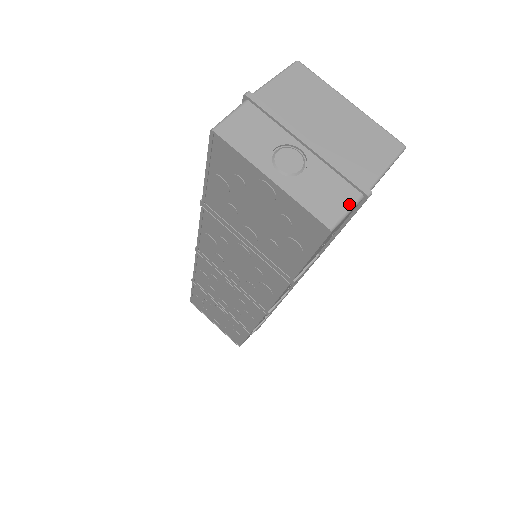
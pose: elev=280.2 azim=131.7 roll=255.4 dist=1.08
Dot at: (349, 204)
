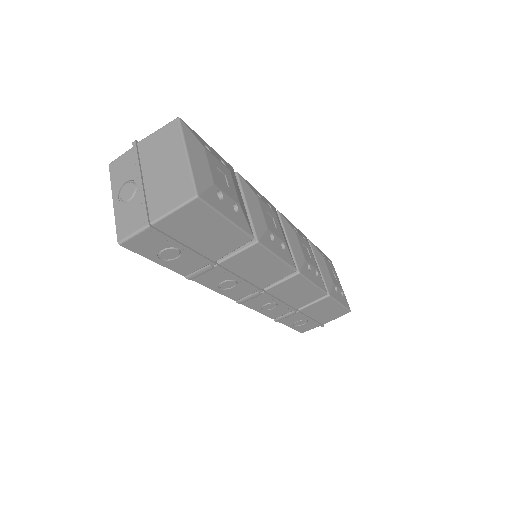
Dot at: (136, 229)
